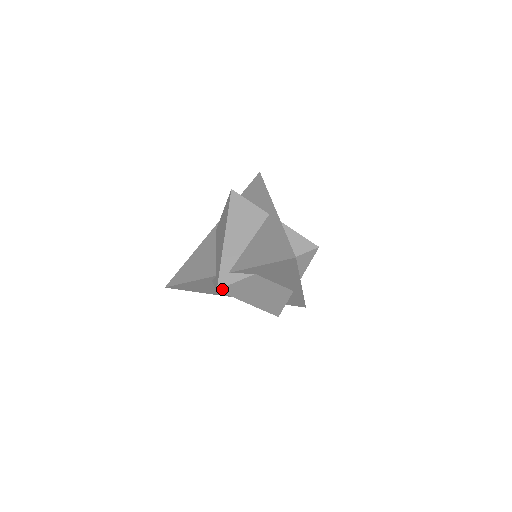
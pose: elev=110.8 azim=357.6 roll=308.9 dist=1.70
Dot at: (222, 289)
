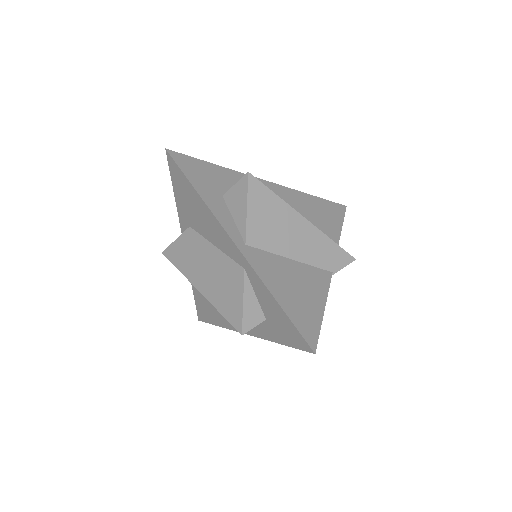
Dot at: (166, 252)
